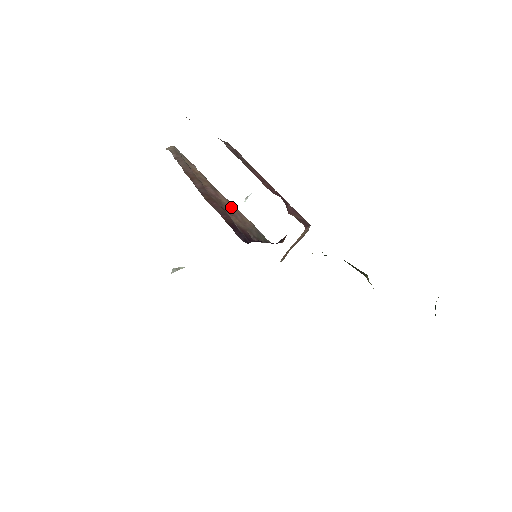
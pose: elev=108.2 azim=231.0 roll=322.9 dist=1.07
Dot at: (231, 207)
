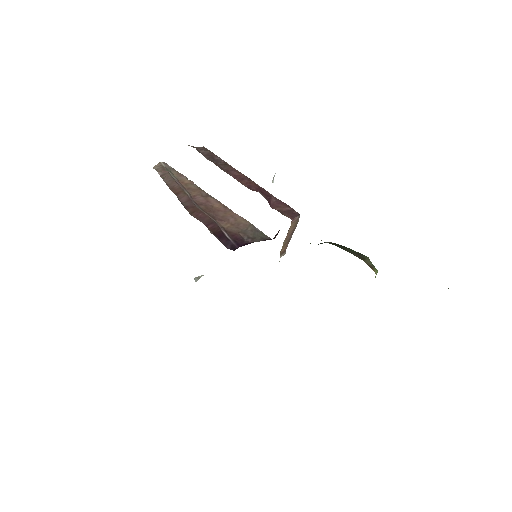
Dot at: (224, 210)
